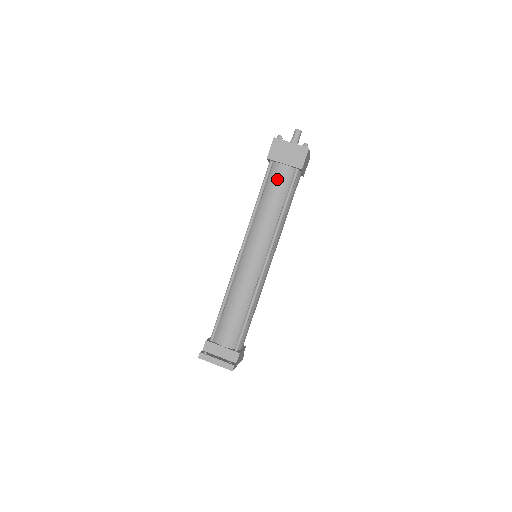
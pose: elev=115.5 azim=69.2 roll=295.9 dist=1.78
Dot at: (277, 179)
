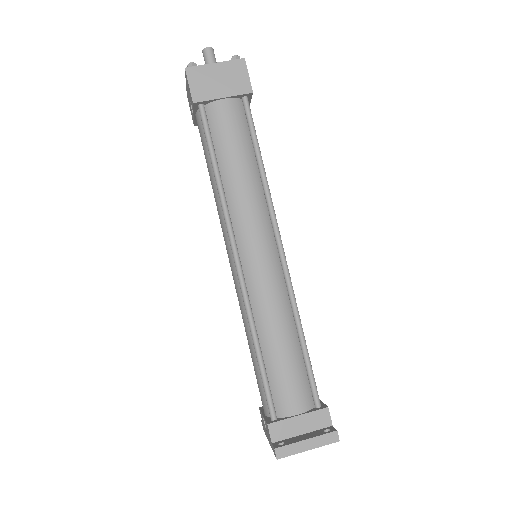
Dot at: (226, 125)
